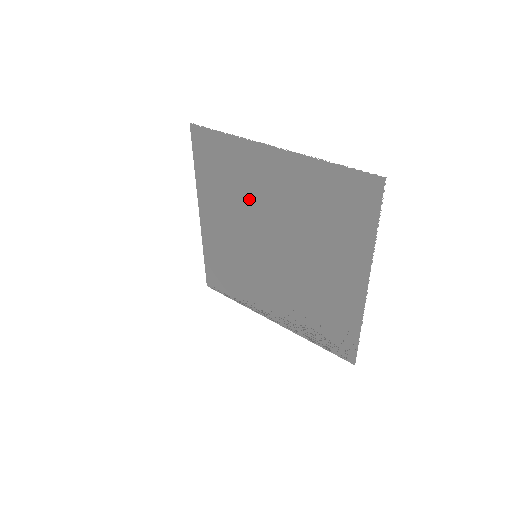
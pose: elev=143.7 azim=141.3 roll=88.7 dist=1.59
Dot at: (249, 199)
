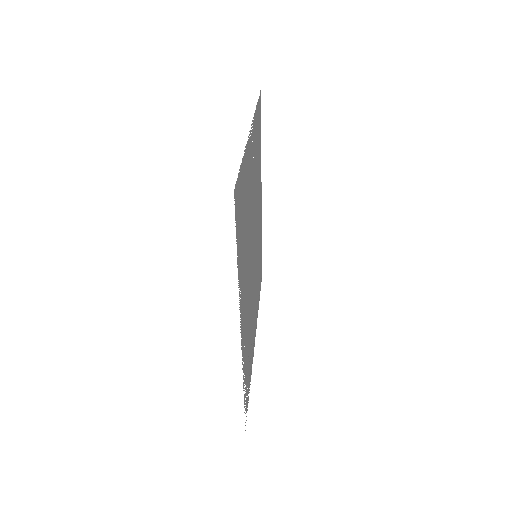
Dot at: (255, 187)
